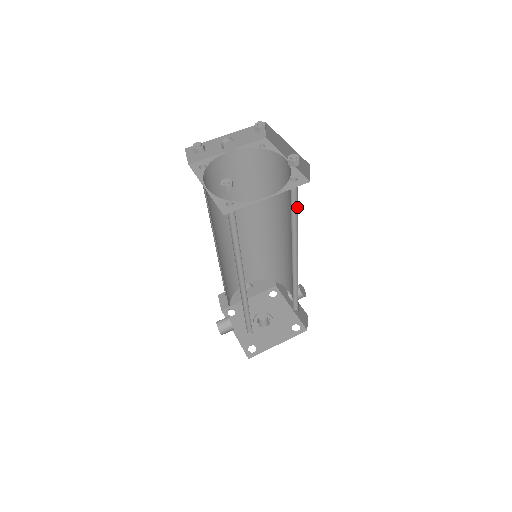
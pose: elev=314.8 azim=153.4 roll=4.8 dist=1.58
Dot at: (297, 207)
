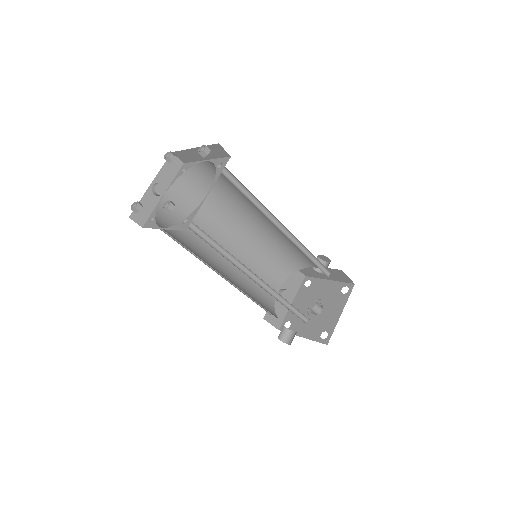
Dot at: (243, 186)
